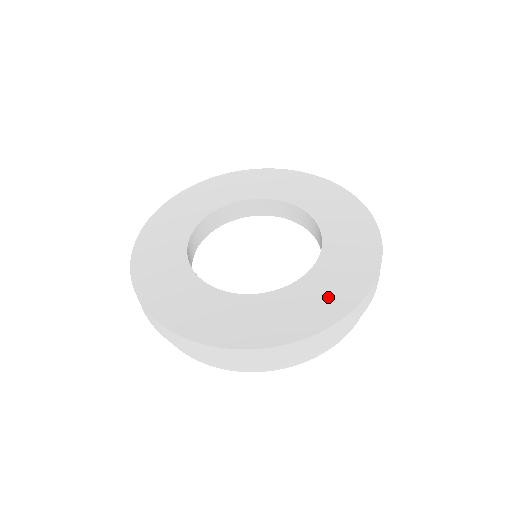
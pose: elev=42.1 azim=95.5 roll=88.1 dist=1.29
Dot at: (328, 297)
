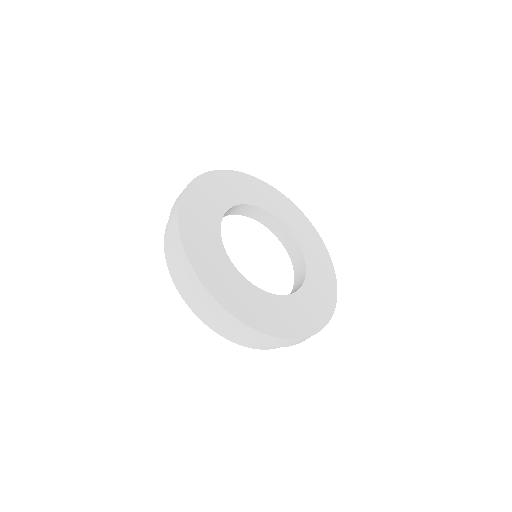
Dot at: (276, 318)
